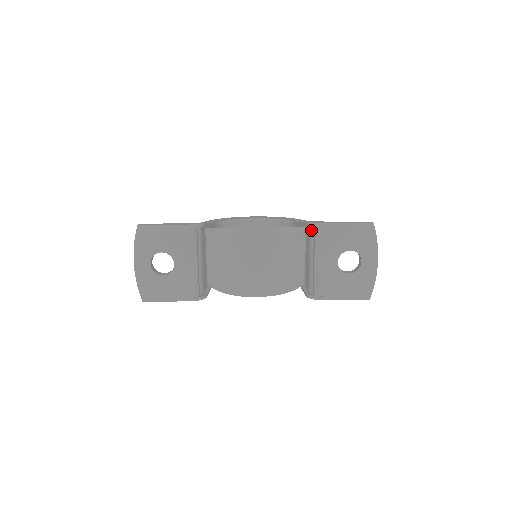
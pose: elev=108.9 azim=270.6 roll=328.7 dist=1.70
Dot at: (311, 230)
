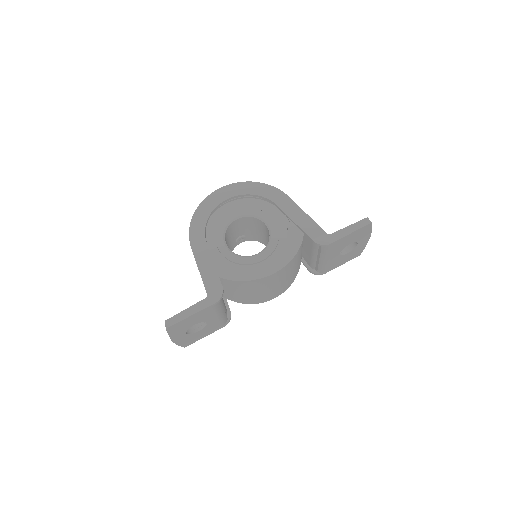
Dot at: occluded
